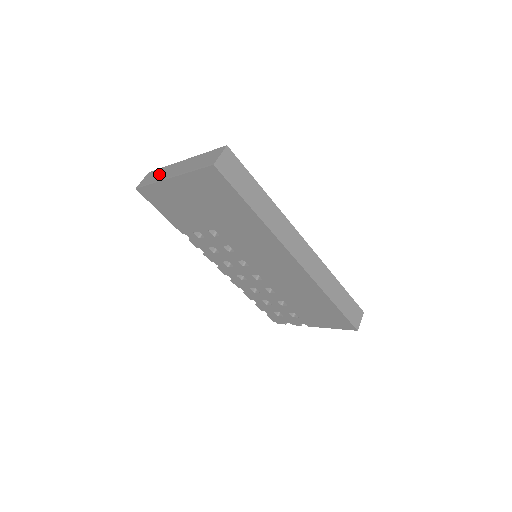
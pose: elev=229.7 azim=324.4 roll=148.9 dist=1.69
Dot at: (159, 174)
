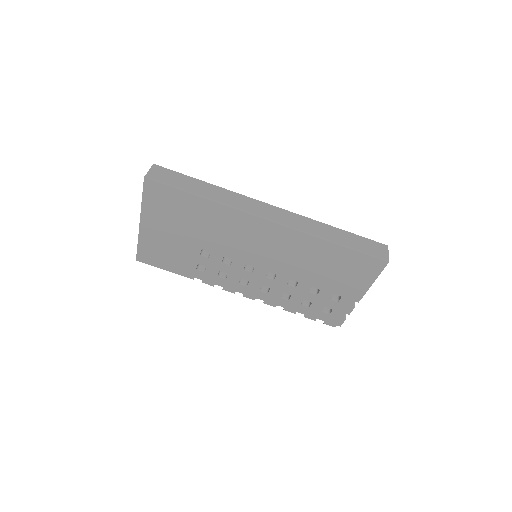
Dot at: occluded
